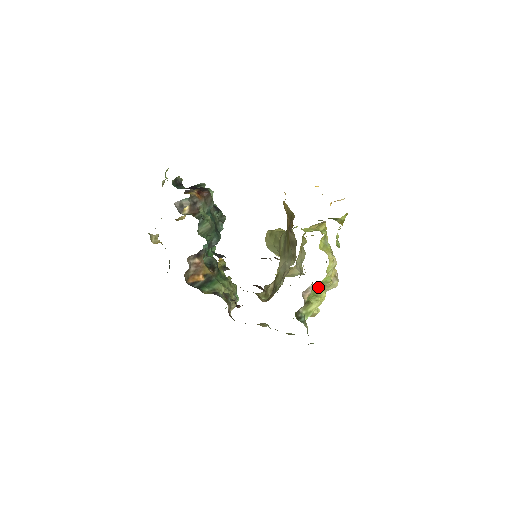
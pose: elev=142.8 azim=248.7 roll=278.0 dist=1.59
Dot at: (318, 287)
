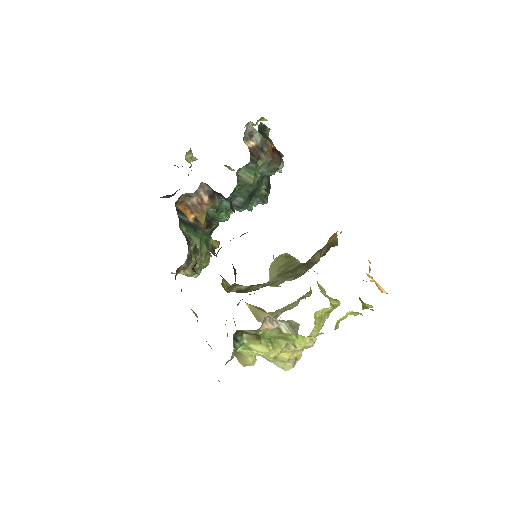
Dot at: (282, 336)
